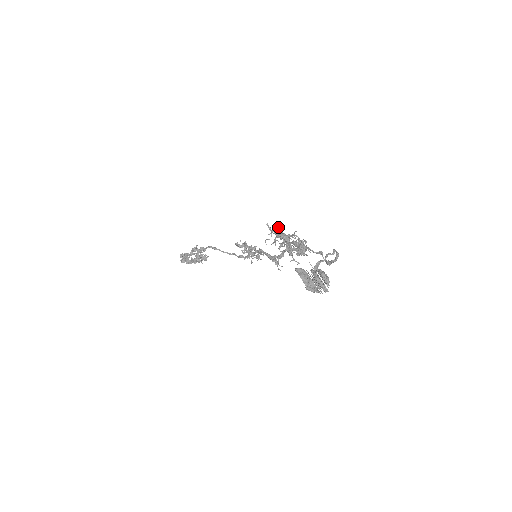
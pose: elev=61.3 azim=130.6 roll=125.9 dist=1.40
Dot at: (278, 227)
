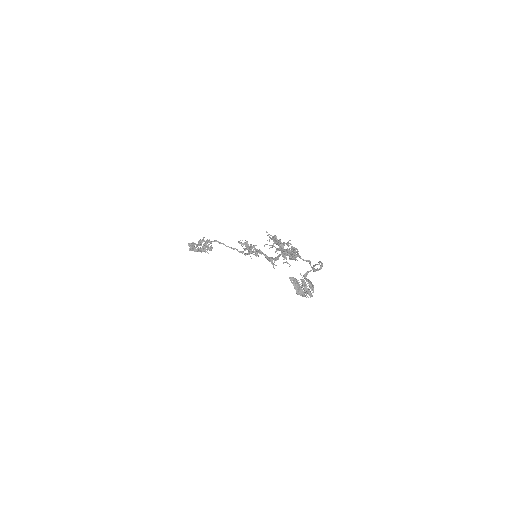
Dot at: occluded
